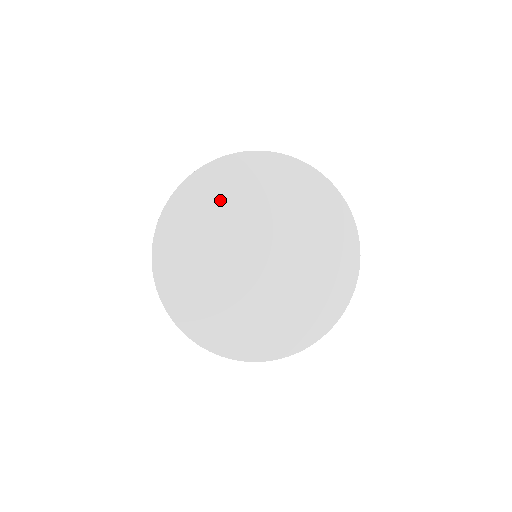
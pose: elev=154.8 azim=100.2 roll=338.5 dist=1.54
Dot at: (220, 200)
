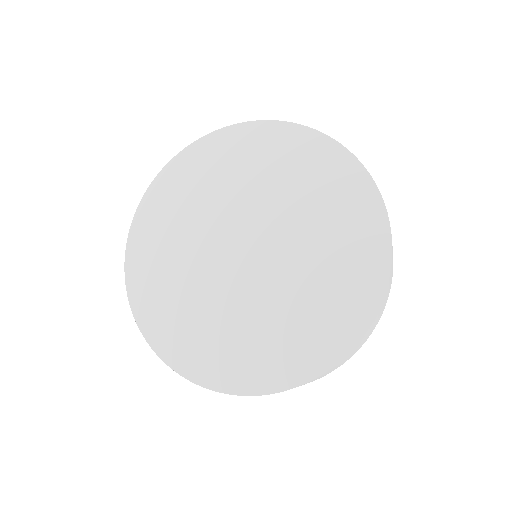
Dot at: (242, 165)
